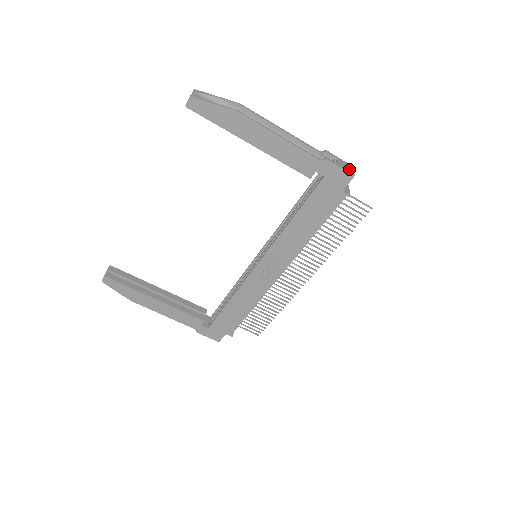
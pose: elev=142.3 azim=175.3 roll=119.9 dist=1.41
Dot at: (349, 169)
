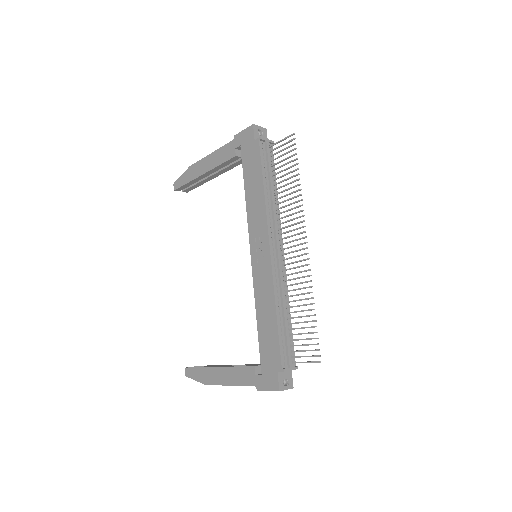
Dot at: occluded
